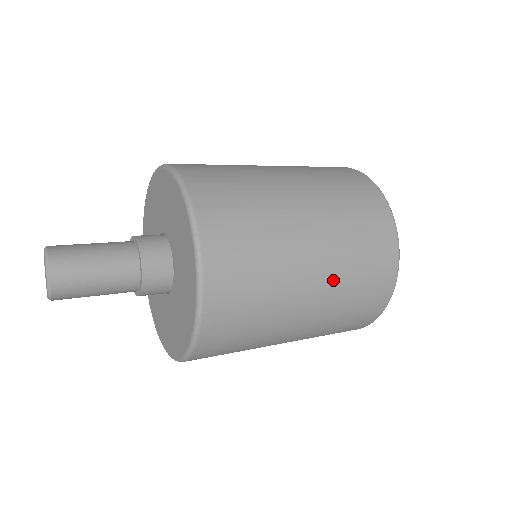
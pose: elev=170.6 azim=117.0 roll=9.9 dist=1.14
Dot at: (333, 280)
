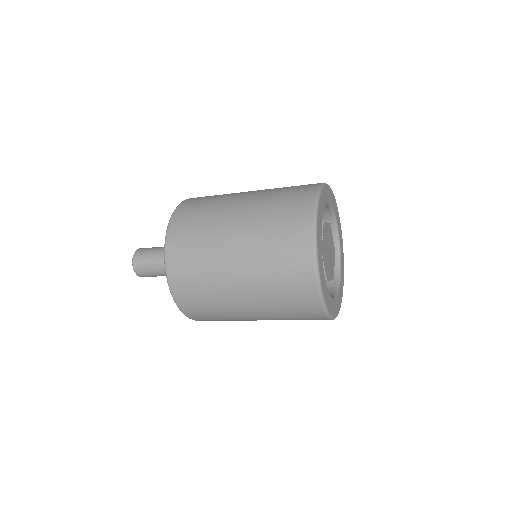
Dot at: (254, 215)
